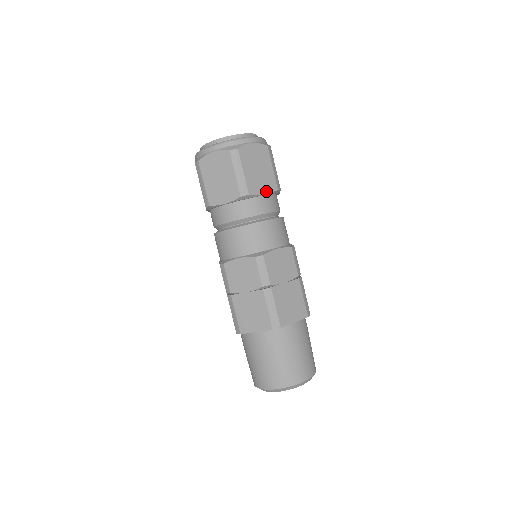
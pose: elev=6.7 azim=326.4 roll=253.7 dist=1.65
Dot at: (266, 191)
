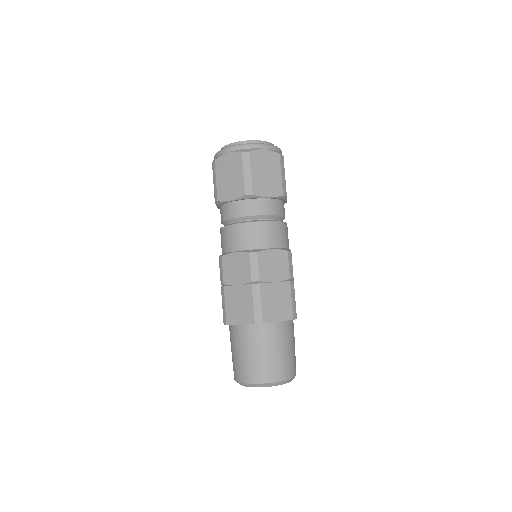
Dot at: occluded
